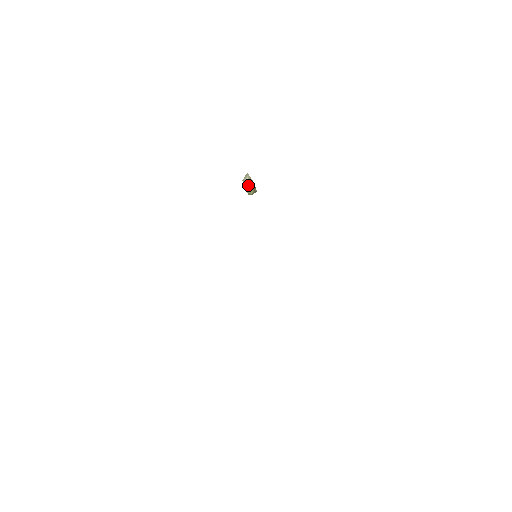
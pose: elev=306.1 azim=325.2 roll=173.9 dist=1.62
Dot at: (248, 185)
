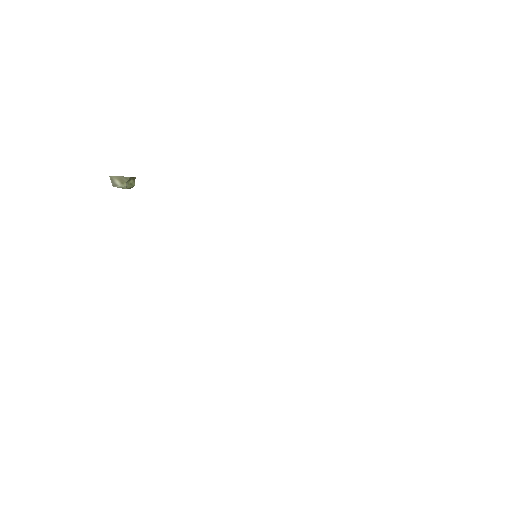
Dot at: (125, 185)
